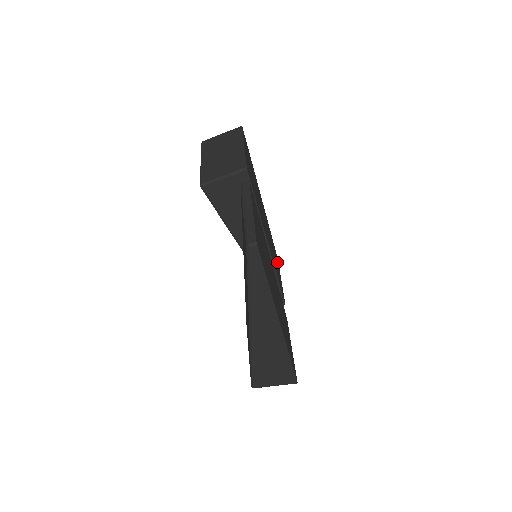
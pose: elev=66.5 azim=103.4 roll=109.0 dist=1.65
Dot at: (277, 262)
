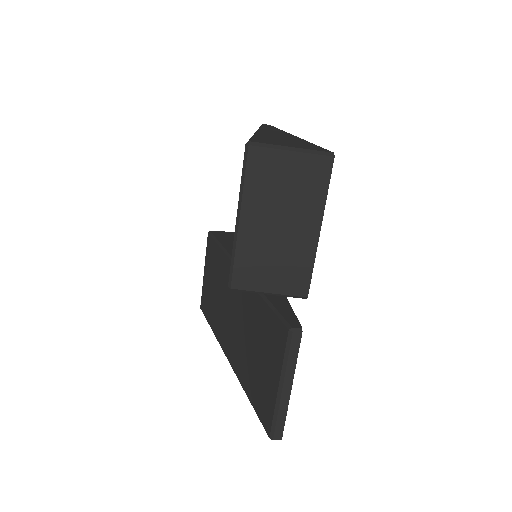
Dot at: occluded
